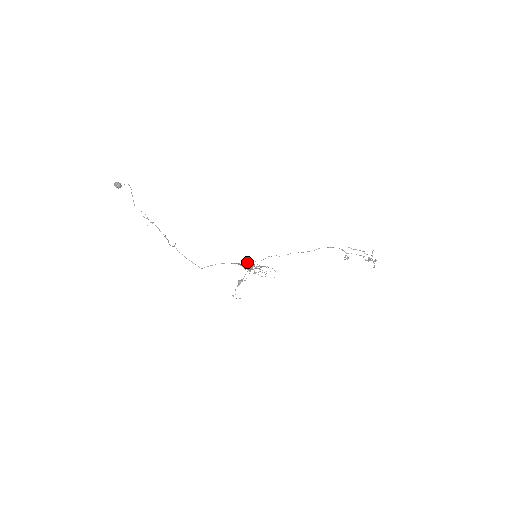
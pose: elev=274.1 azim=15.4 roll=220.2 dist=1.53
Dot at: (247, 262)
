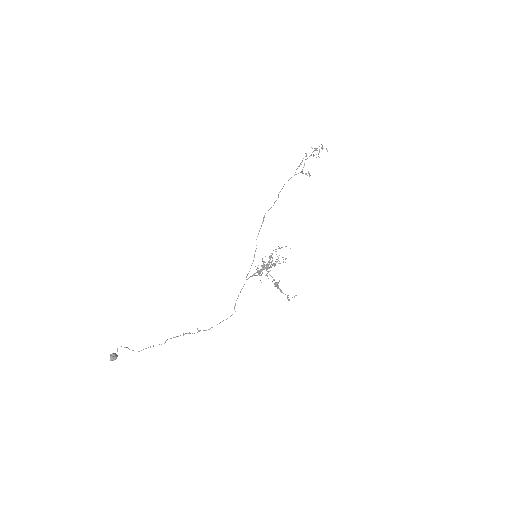
Dot at: (252, 263)
